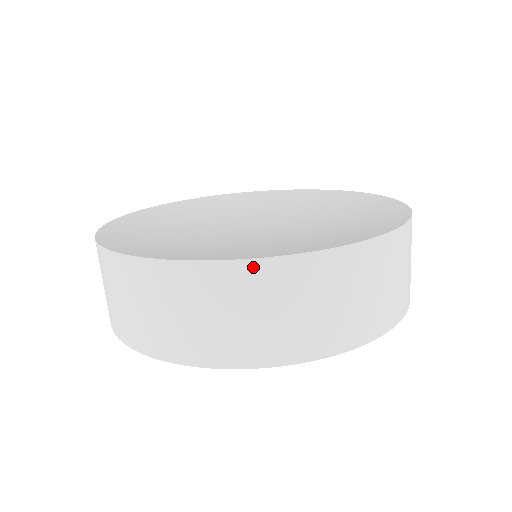
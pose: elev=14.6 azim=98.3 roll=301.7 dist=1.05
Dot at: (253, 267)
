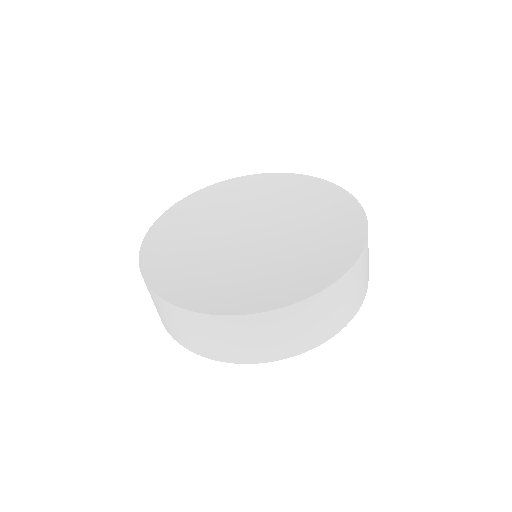
Dot at: (265, 316)
